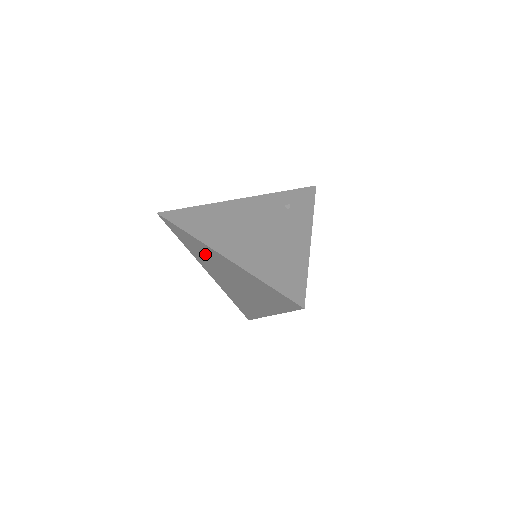
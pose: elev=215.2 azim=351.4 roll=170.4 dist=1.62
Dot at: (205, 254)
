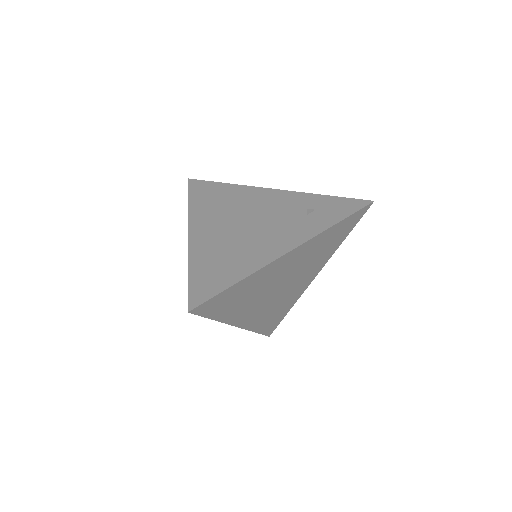
Dot at: occluded
